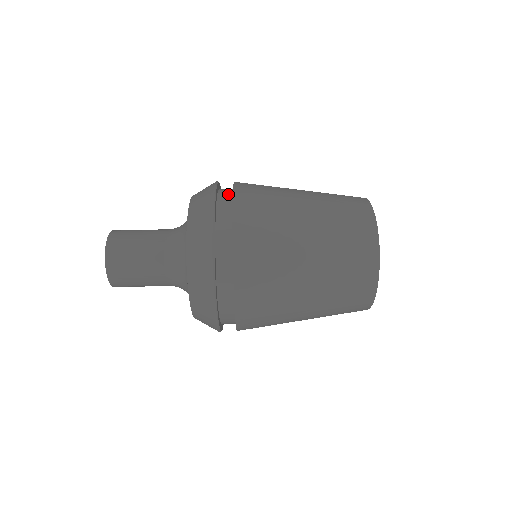
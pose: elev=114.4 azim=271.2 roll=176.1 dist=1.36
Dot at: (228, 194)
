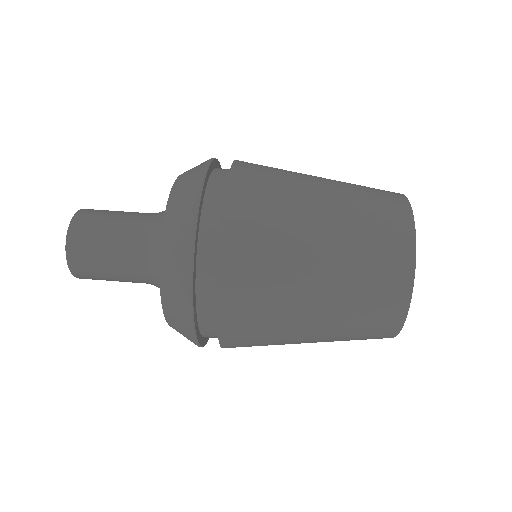
Dot at: occluded
